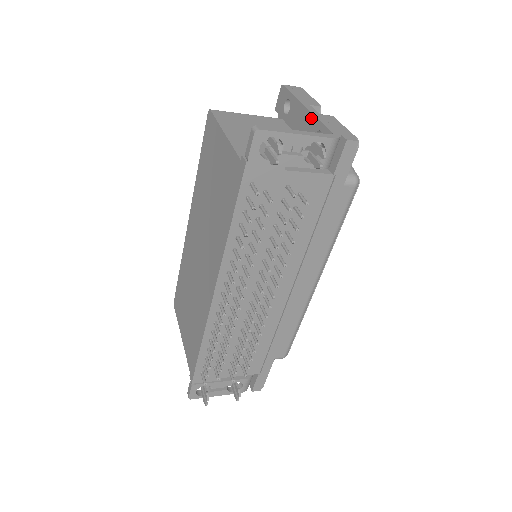
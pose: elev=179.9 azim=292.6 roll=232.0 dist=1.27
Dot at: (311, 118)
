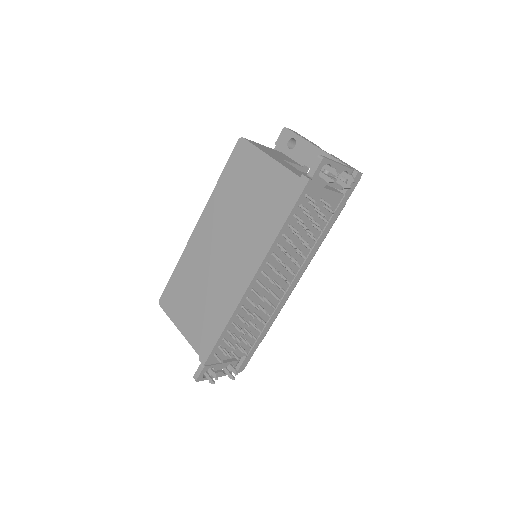
Dot at: (323, 154)
